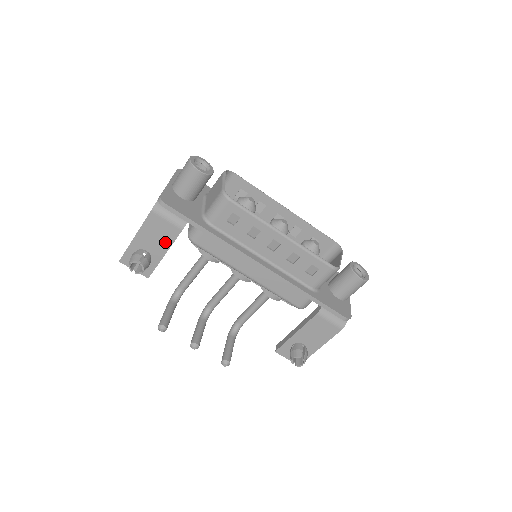
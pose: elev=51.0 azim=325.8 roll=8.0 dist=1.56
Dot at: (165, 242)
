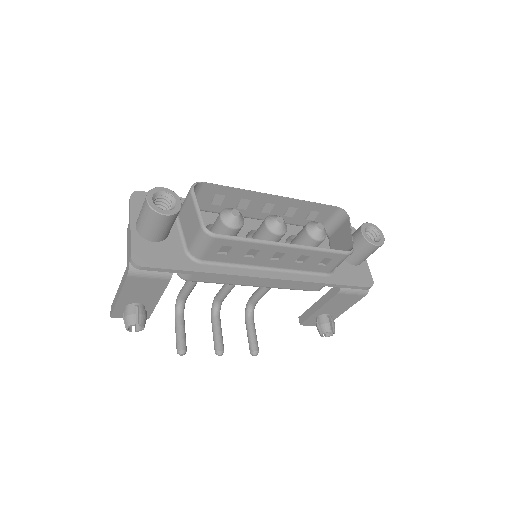
Dot at: (155, 292)
